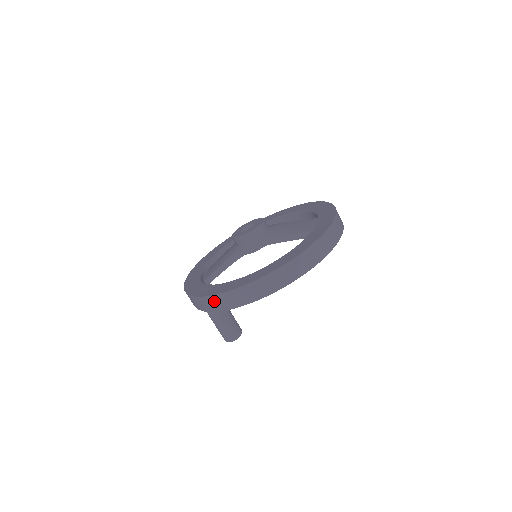
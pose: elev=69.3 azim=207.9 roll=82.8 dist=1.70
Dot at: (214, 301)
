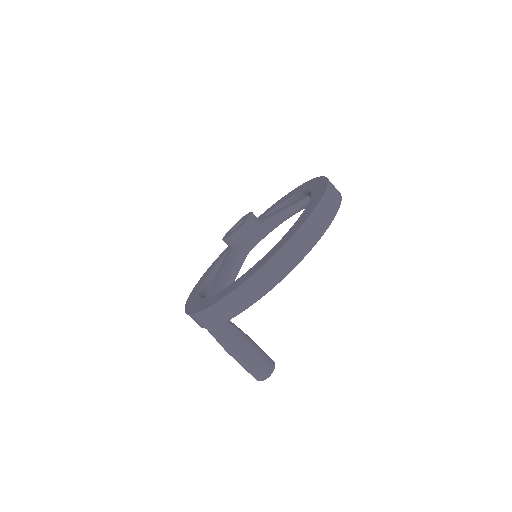
Dot at: (270, 270)
